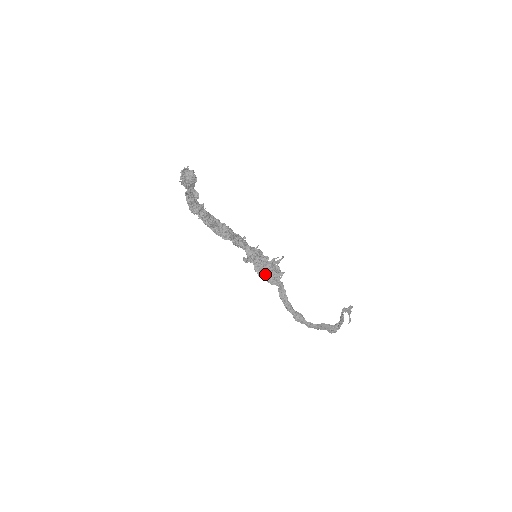
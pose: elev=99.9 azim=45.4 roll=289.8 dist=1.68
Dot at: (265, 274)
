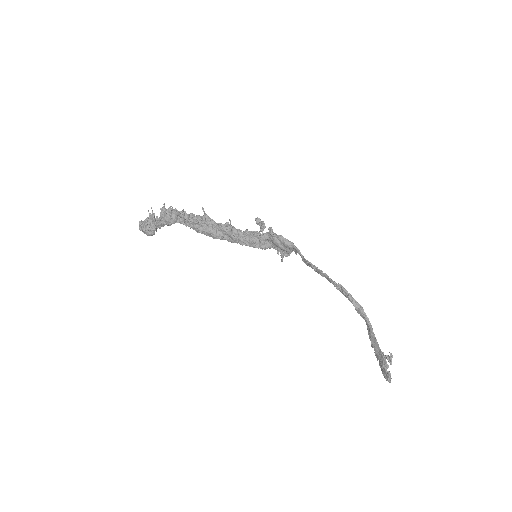
Dot at: (283, 239)
